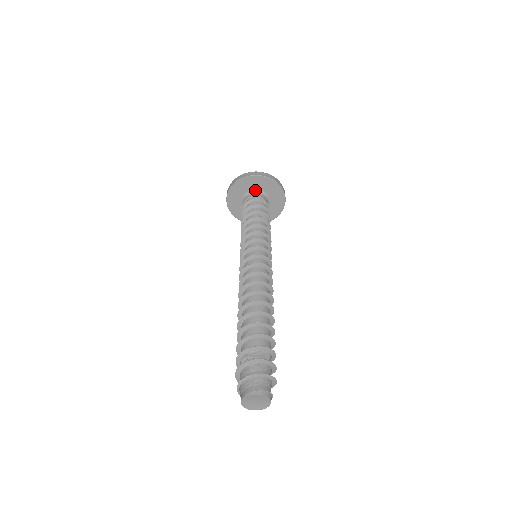
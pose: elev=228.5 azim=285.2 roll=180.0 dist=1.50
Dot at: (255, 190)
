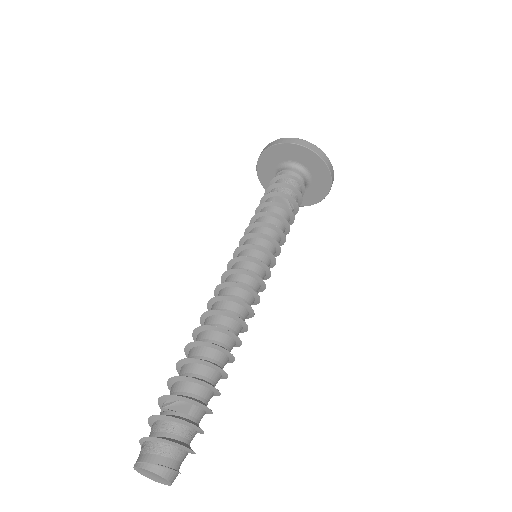
Dot at: (284, 164)
